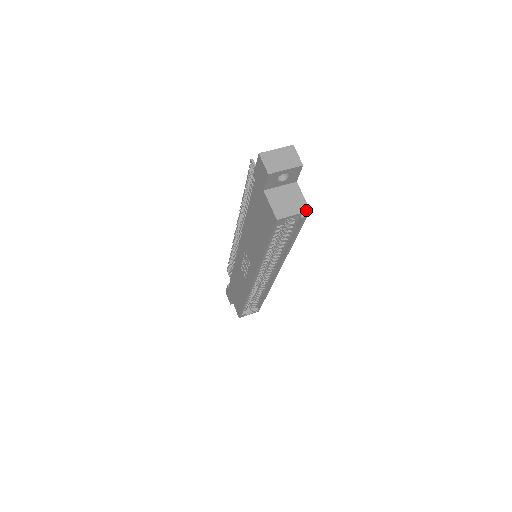
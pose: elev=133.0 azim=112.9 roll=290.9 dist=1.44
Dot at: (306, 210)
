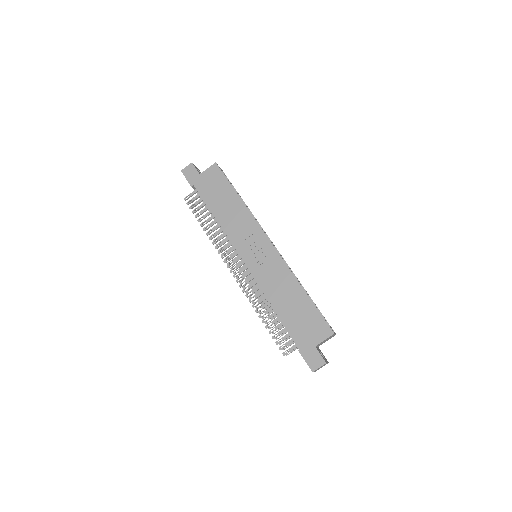
Dot at: occluded
